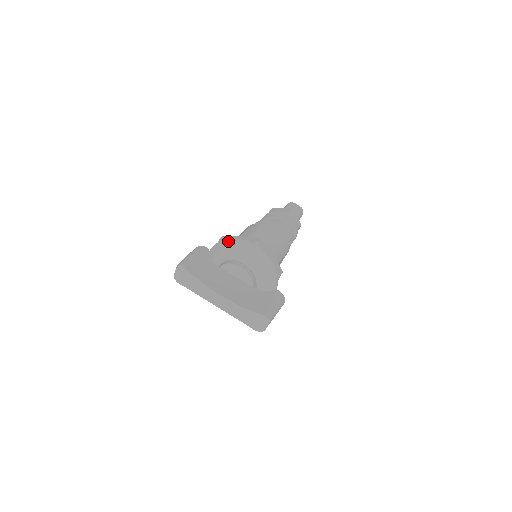
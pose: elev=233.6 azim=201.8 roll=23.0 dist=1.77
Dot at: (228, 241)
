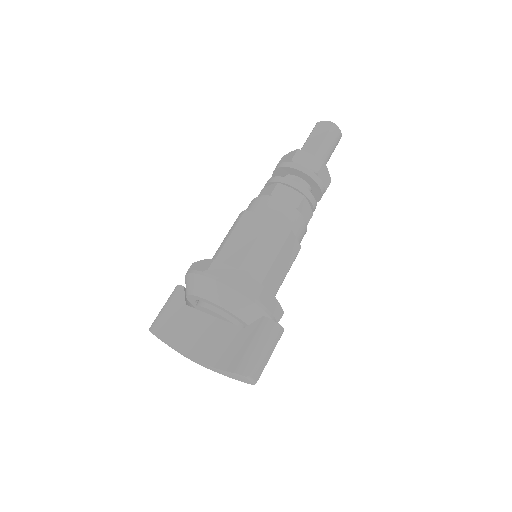
Dot at: (186, 277)
